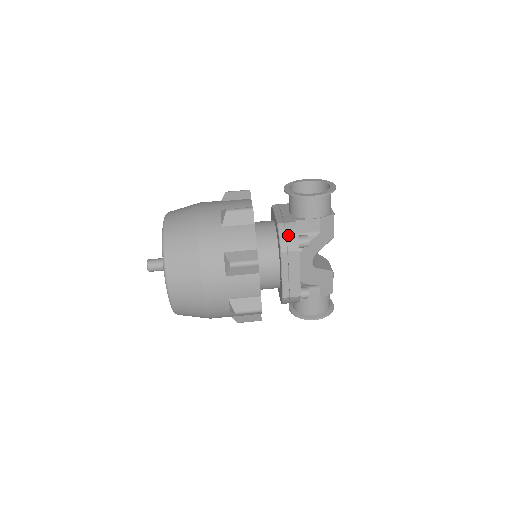
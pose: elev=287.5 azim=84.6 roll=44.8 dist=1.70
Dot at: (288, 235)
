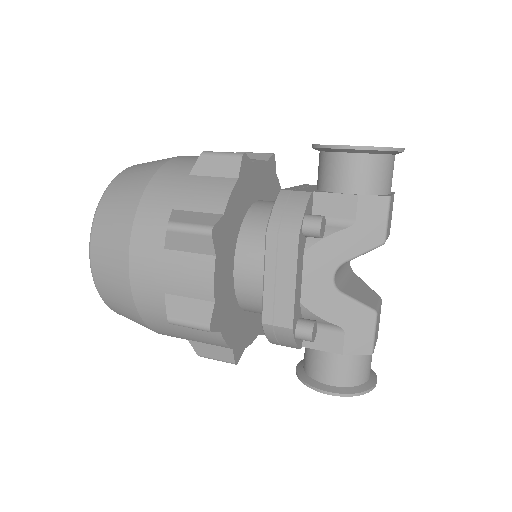
Dot at: (288, 207)
